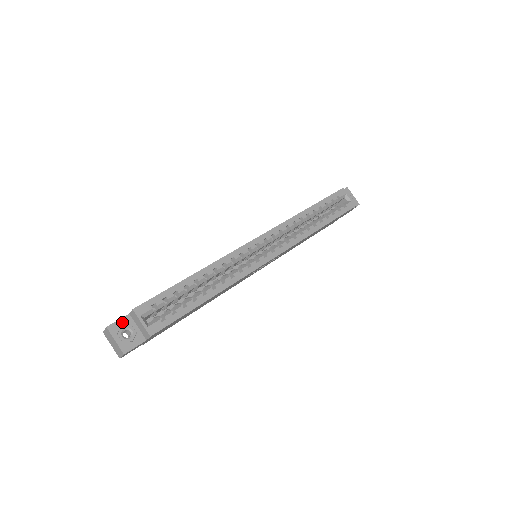
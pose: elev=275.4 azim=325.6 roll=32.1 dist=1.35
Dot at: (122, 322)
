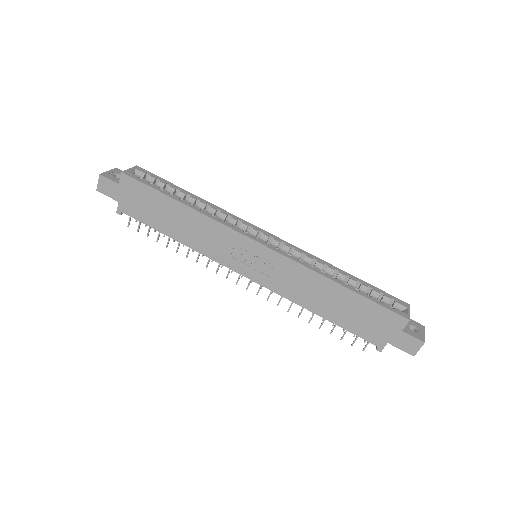
Dot at: occluded
